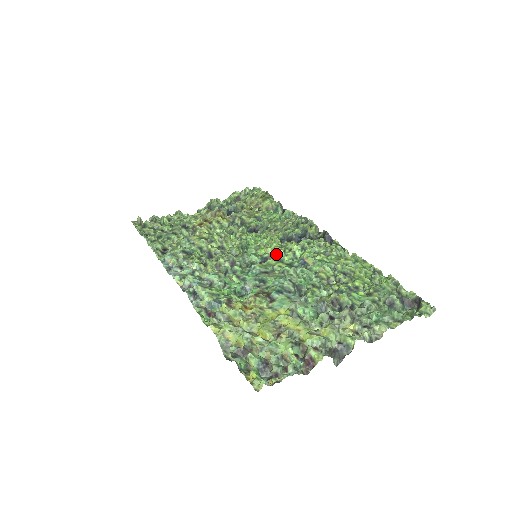
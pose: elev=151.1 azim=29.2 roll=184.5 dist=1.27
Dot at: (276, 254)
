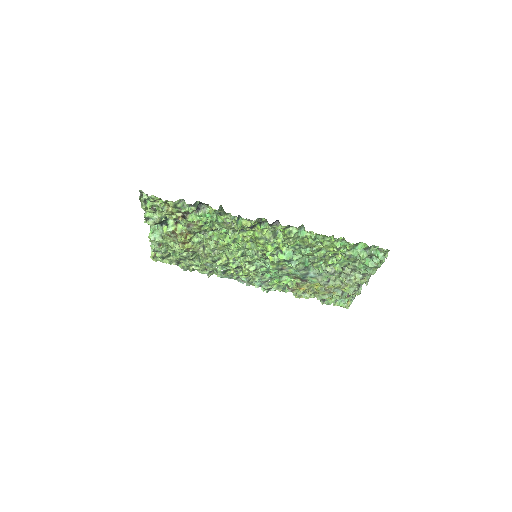
Dot at: (268, 256)
